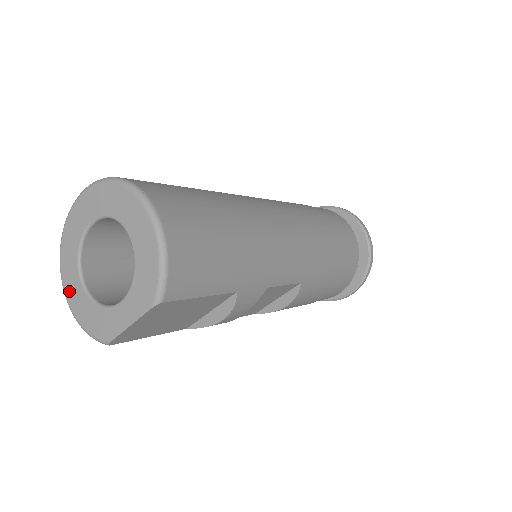
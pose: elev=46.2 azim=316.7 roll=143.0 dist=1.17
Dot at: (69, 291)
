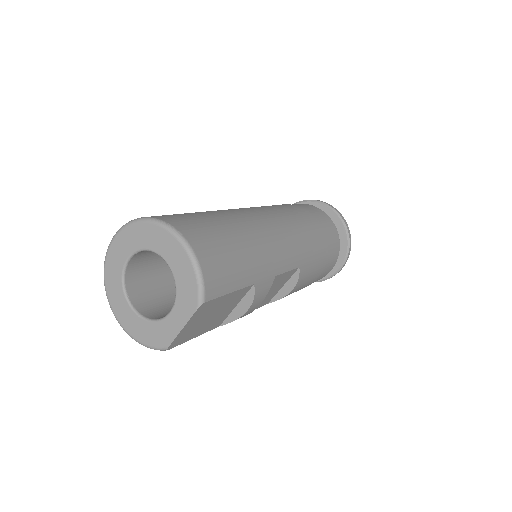
Dot at: (122, 318)
